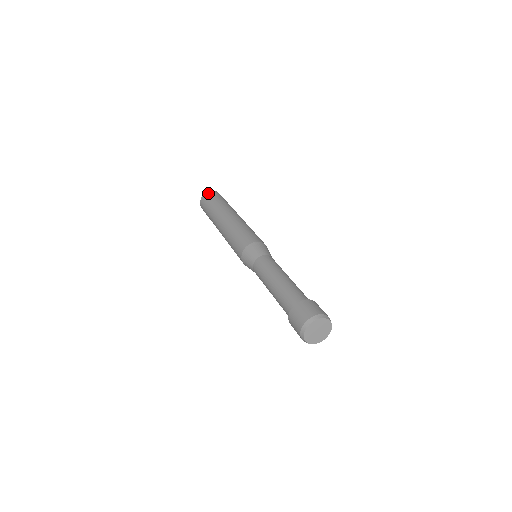
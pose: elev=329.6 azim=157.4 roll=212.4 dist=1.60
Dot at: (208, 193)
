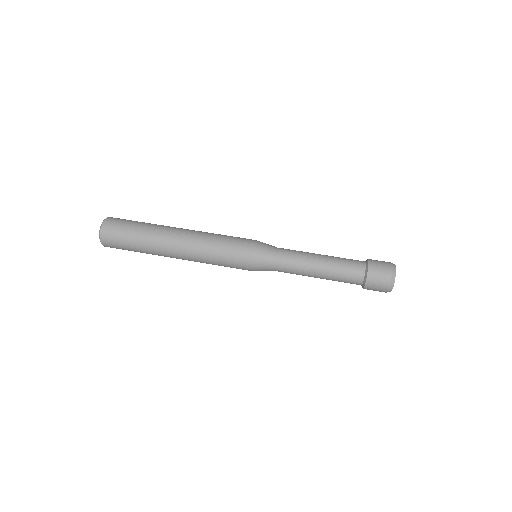
Dot at: (106, 229)
